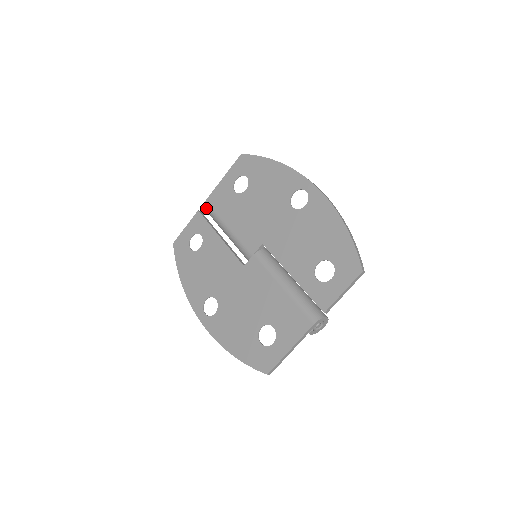
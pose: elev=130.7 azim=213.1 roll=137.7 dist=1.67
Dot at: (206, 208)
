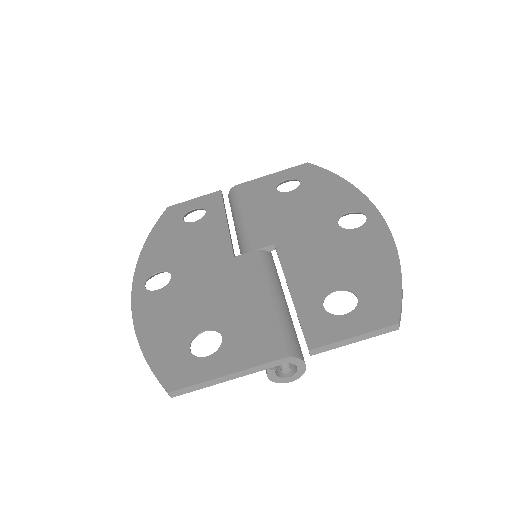
Dot at: (231, 192)
